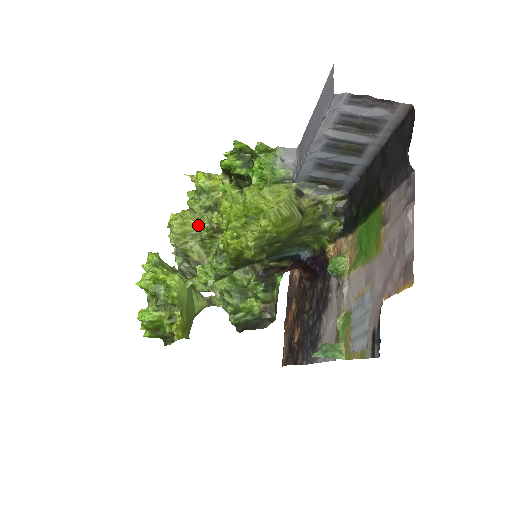
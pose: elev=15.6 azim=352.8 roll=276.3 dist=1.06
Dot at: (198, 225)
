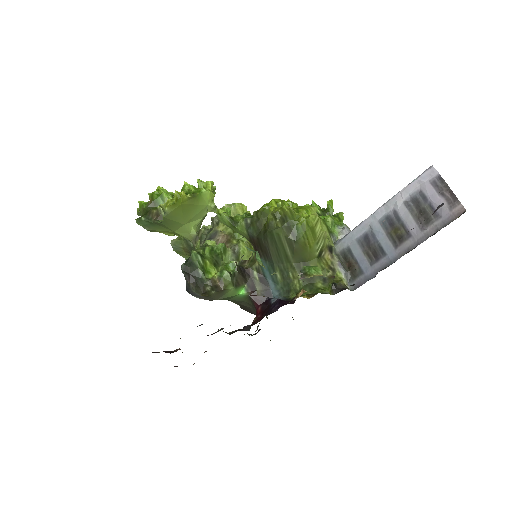
Dot at: occluded
